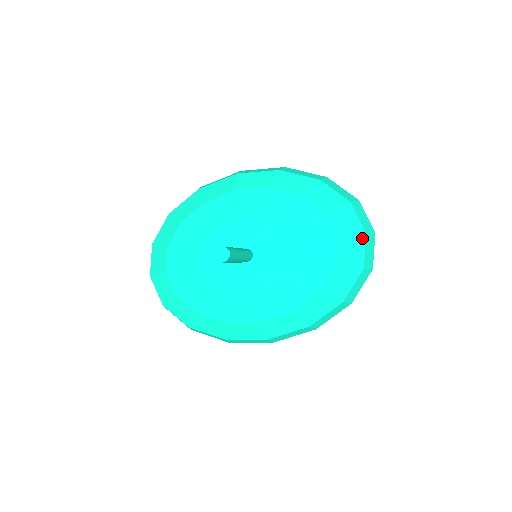
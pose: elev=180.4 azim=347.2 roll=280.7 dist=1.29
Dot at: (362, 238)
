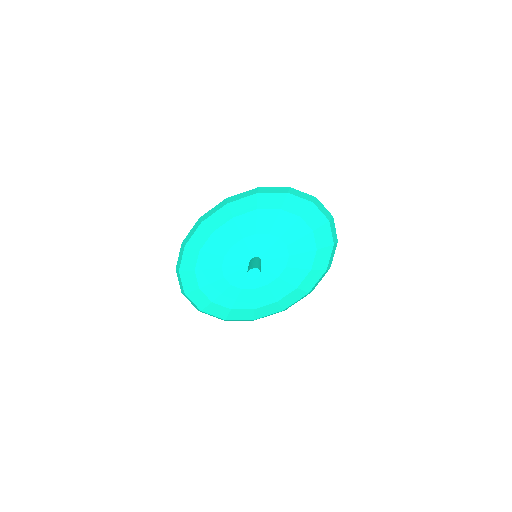
Dot at: (328, 225)
